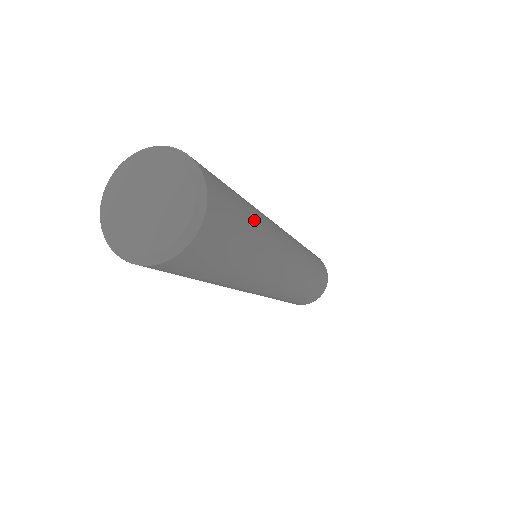
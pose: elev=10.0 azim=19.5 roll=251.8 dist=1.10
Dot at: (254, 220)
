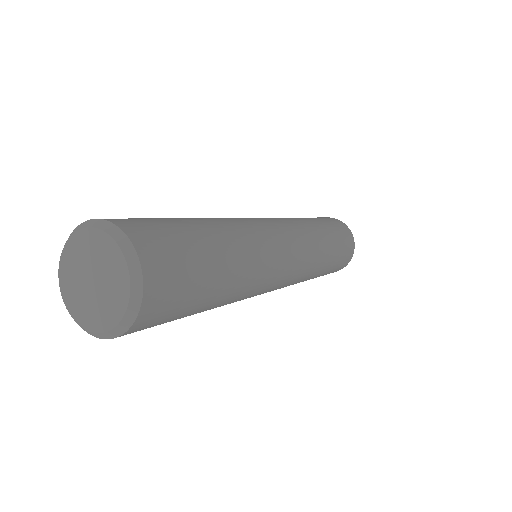
Dot at: (220, 245)
